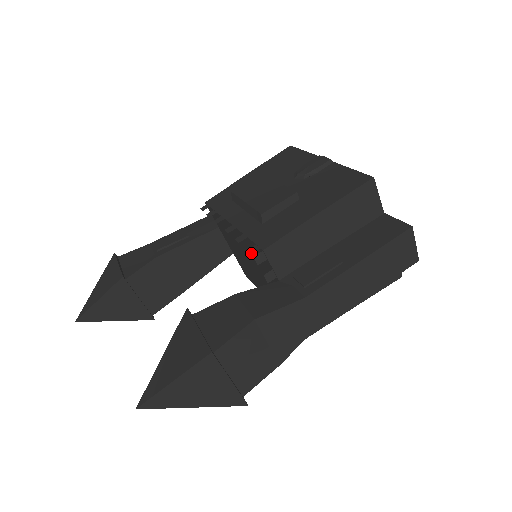
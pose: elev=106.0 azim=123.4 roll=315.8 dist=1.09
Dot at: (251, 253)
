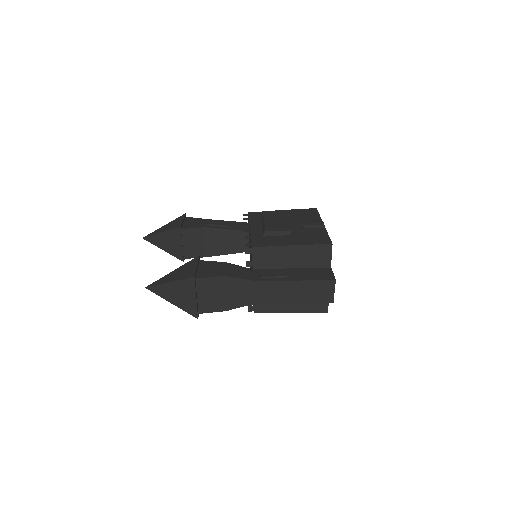
Dot at: occluded
